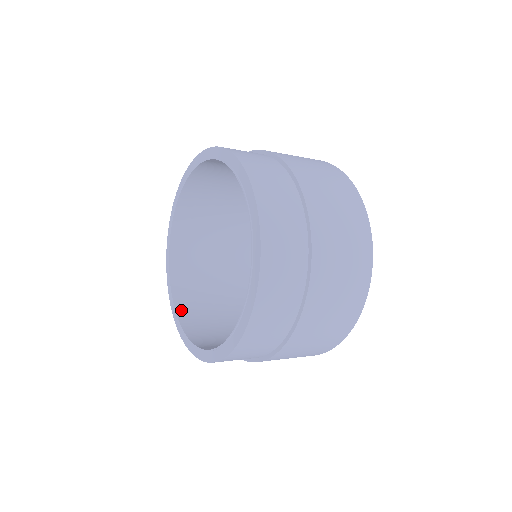
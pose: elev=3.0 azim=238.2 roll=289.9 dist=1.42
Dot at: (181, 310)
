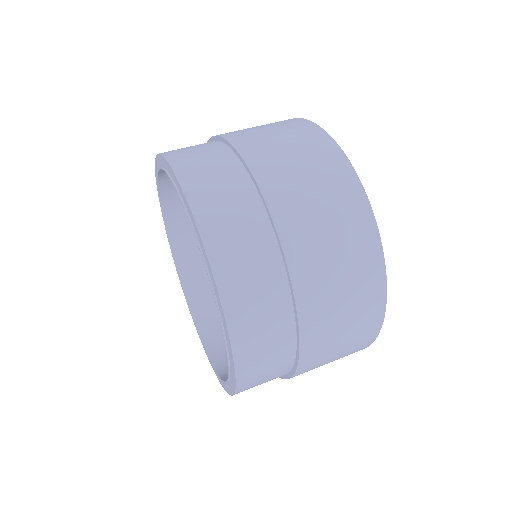
Dot at: (182, 268)
